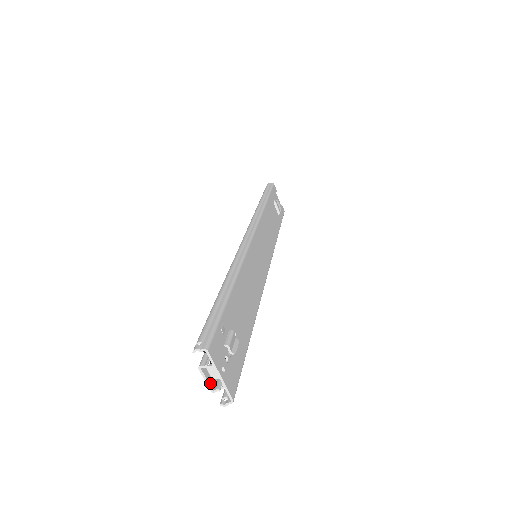
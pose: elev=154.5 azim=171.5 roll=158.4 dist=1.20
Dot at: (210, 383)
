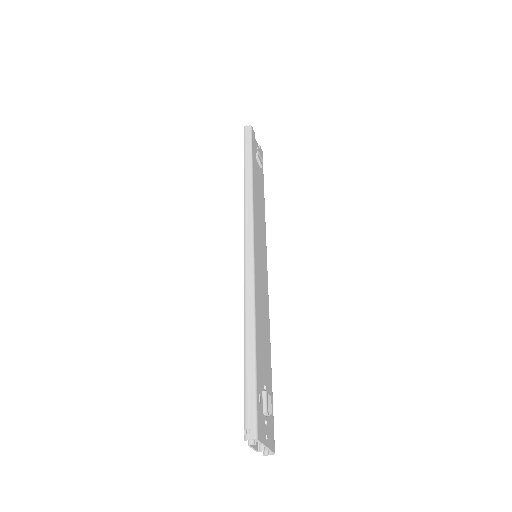
Dot at: (256, 447)
